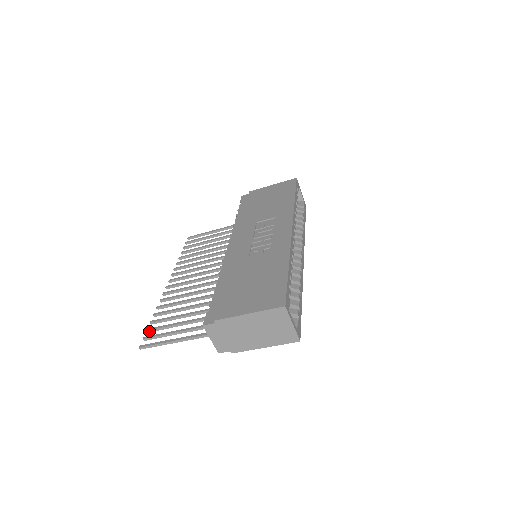
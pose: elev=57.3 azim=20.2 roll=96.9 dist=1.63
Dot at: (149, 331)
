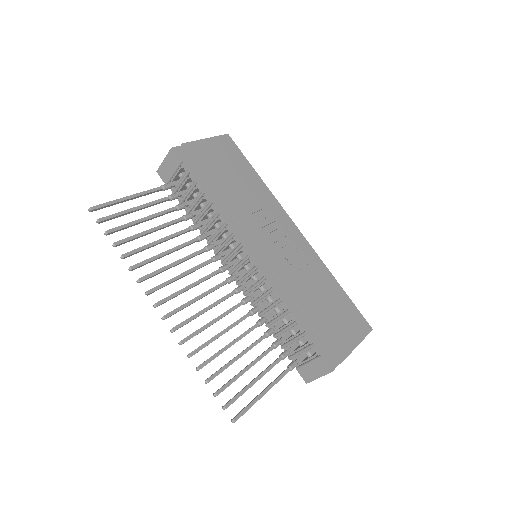
Dot at: (218, 394)
